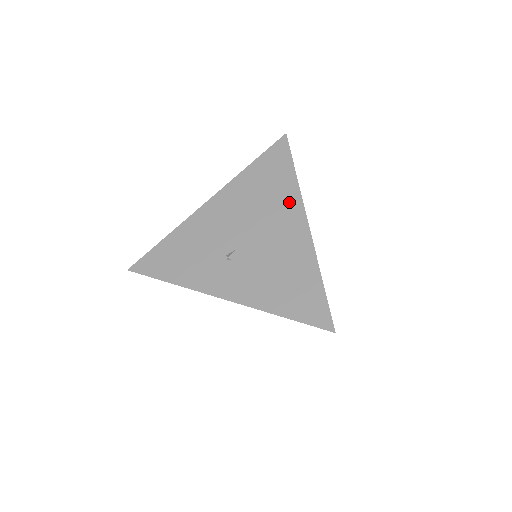
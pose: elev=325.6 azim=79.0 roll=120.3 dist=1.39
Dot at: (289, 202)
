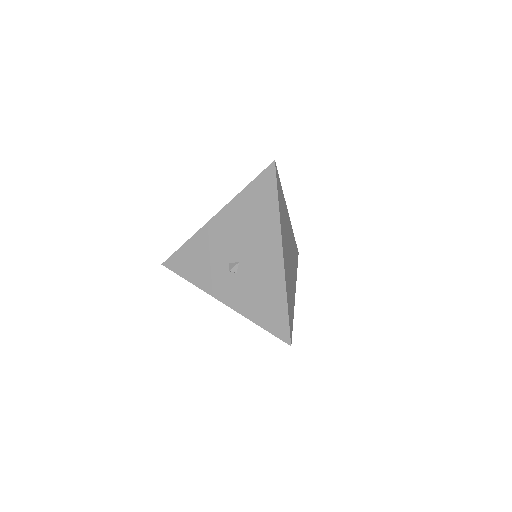
Dot at: occluded
